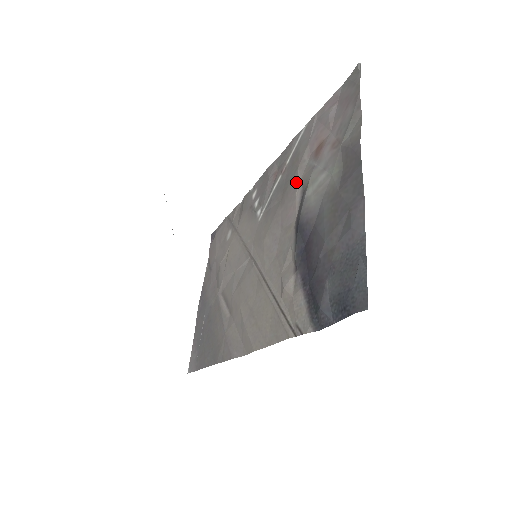
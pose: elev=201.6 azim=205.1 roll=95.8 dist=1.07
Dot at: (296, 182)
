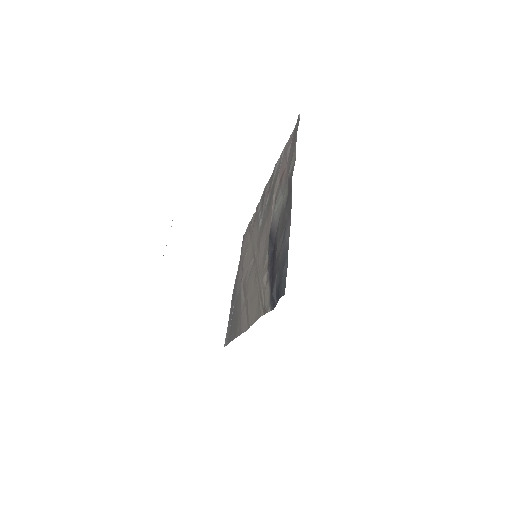
Dot at: (272, 201)
